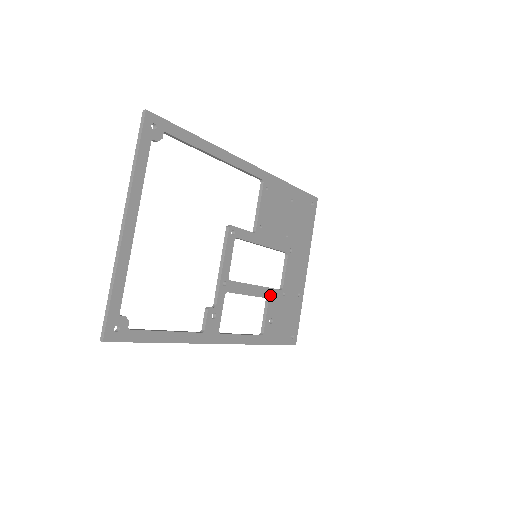
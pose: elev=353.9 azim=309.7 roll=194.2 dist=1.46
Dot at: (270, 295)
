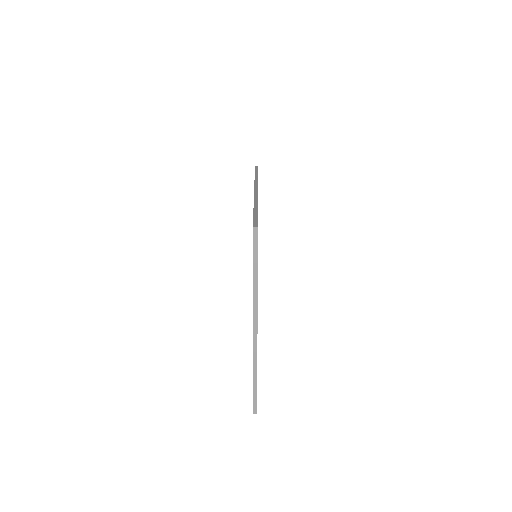
Dot at: occluded
